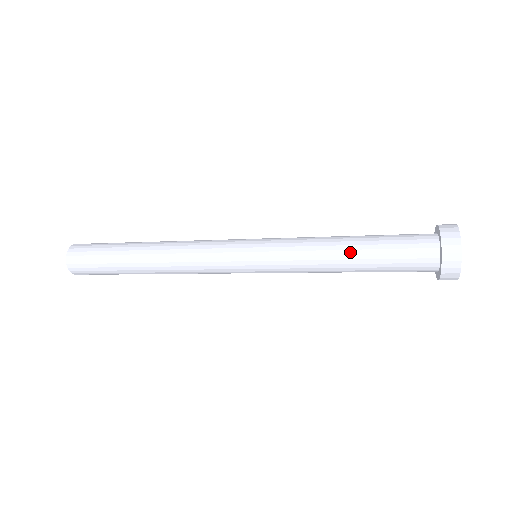
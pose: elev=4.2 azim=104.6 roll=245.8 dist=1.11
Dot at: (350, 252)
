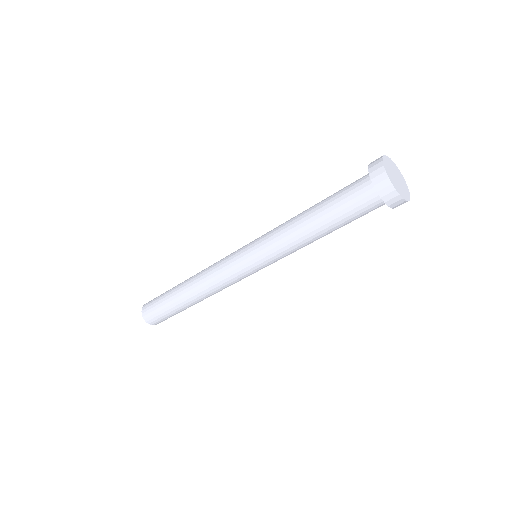
Dot at: (313, 224)
